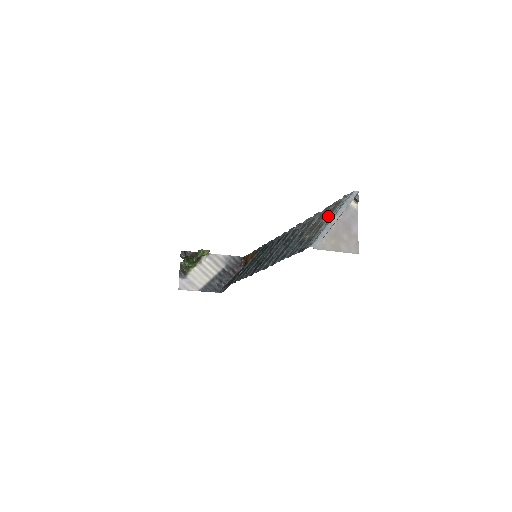
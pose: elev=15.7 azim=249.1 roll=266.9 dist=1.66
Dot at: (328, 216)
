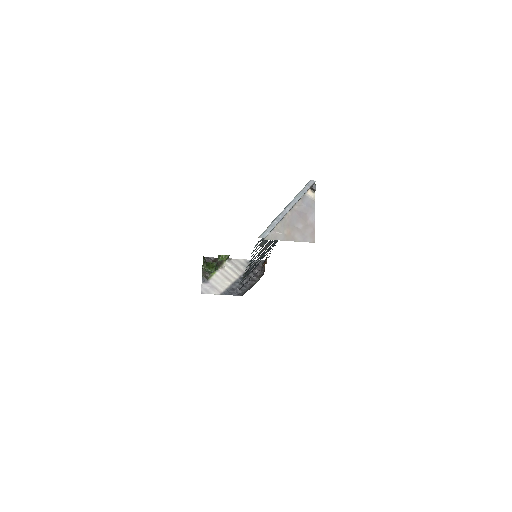
Dot at: occluded
